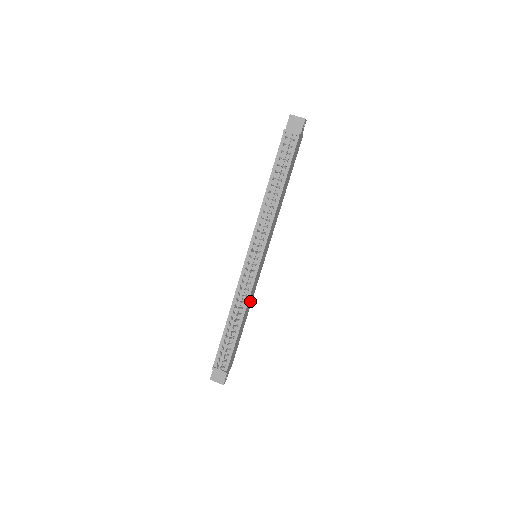
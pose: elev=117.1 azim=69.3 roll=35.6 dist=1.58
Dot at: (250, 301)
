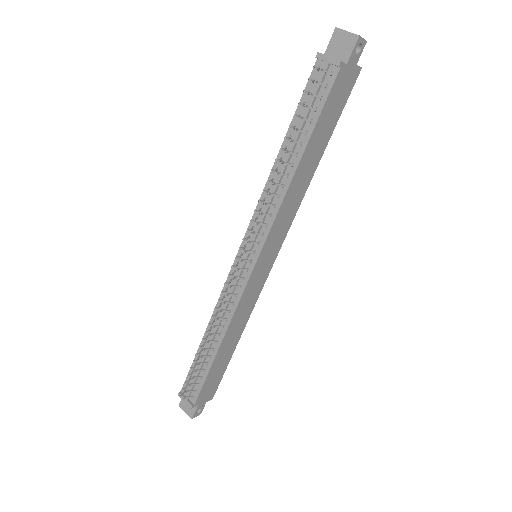
Dot at: (242, 319)
